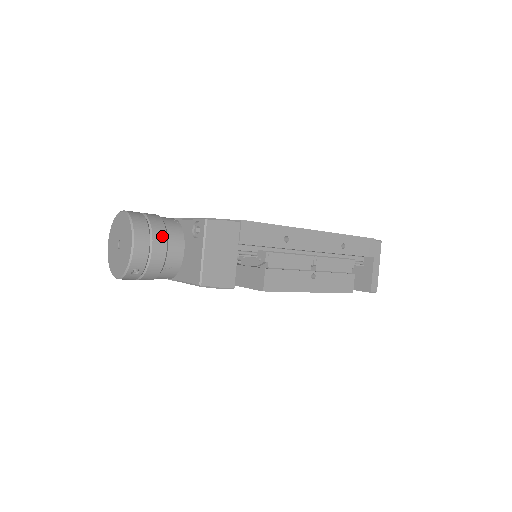
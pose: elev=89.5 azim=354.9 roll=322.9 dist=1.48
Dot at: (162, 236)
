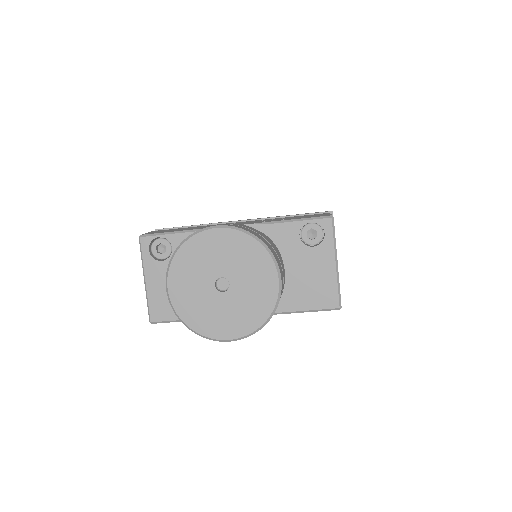
Dot at: (279, 254)
